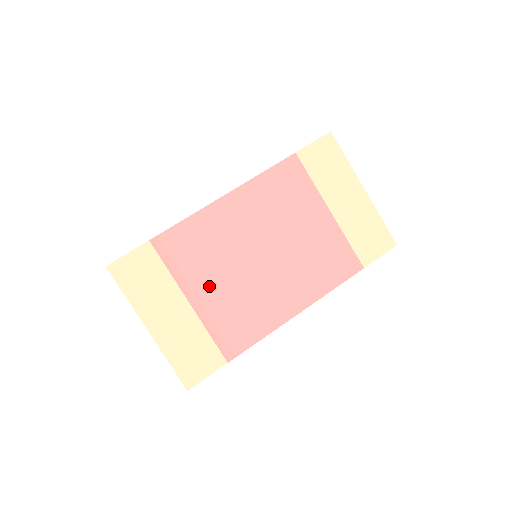
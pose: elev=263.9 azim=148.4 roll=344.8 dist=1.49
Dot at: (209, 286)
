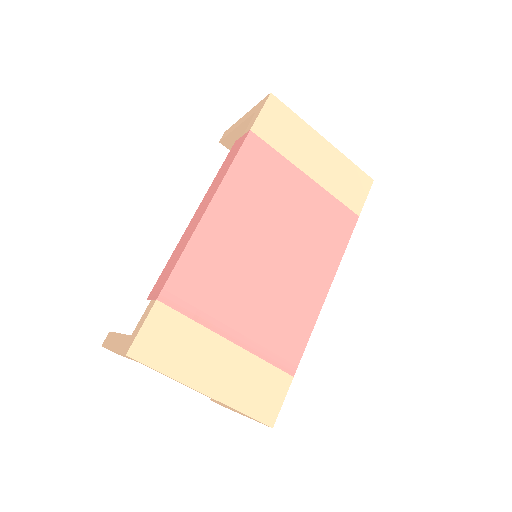
Dot at: (240, 313)
